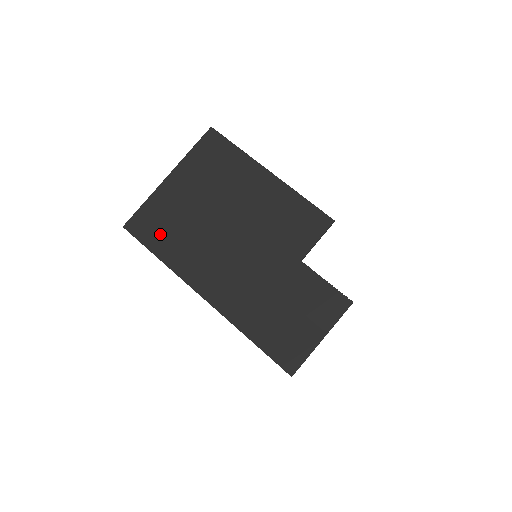
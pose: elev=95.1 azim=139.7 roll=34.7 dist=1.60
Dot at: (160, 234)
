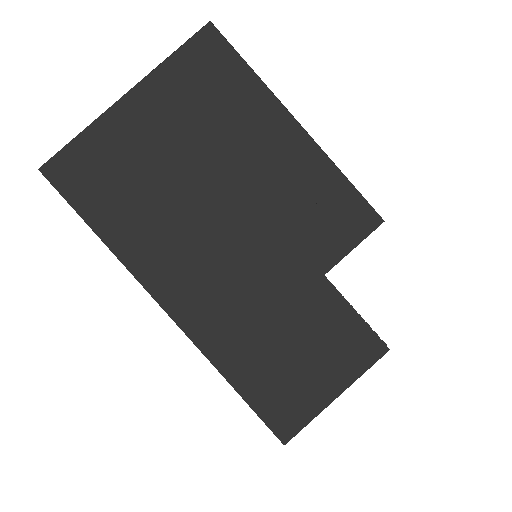
Dot at: (103, 193)
